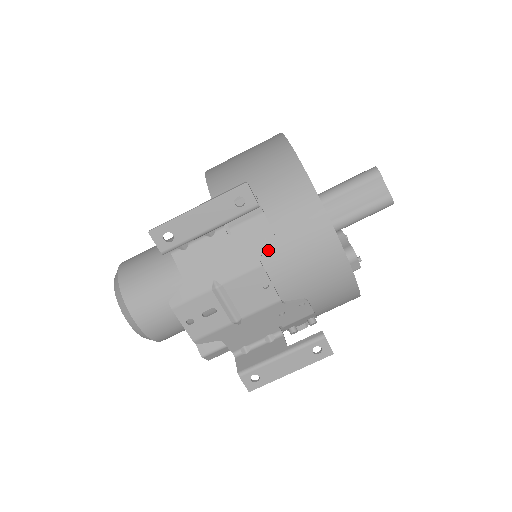
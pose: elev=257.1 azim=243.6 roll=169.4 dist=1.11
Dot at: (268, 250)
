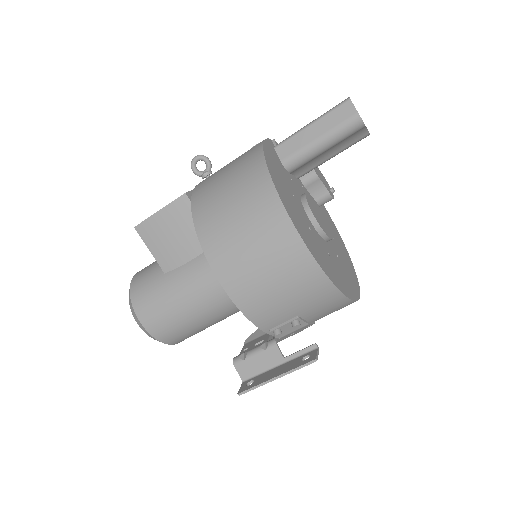
Dot at: occluded
